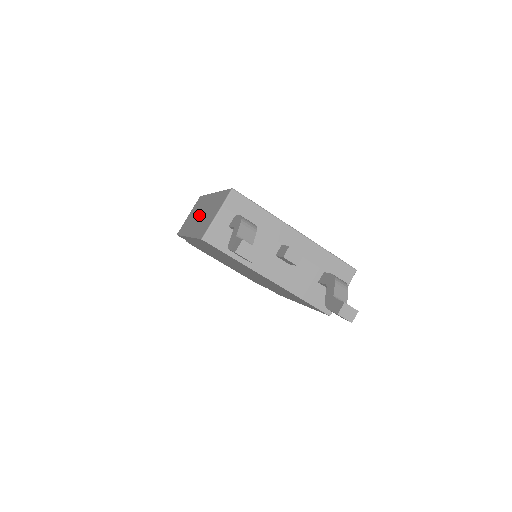
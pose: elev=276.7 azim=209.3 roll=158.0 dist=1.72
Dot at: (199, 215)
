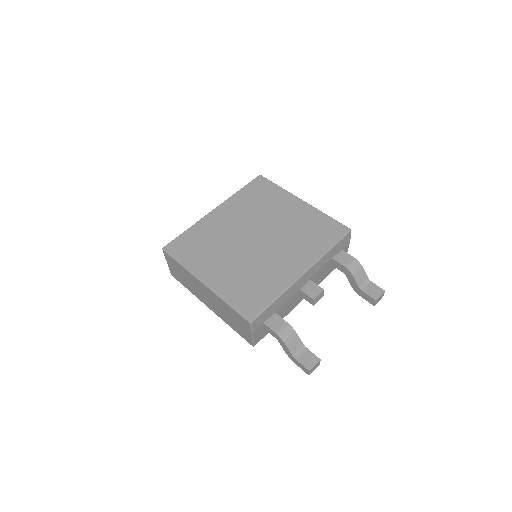
Dot at: (204, 296)
